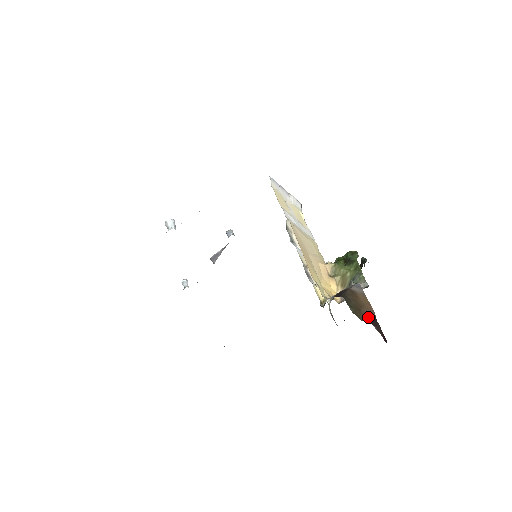
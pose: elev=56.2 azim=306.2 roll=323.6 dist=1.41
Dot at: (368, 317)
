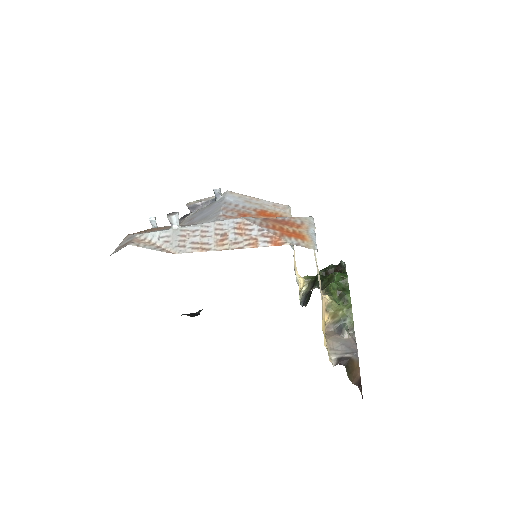
Dot at: (356, 379)
